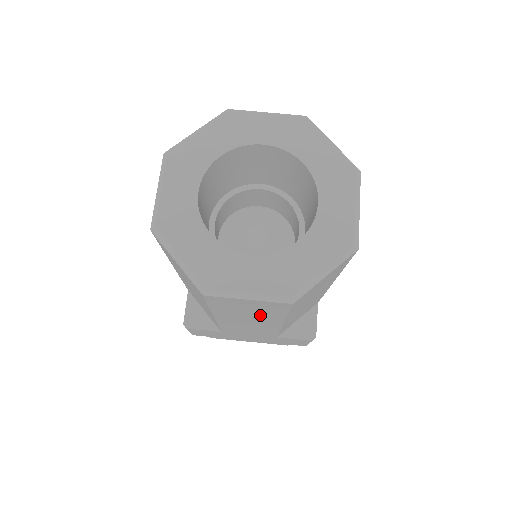
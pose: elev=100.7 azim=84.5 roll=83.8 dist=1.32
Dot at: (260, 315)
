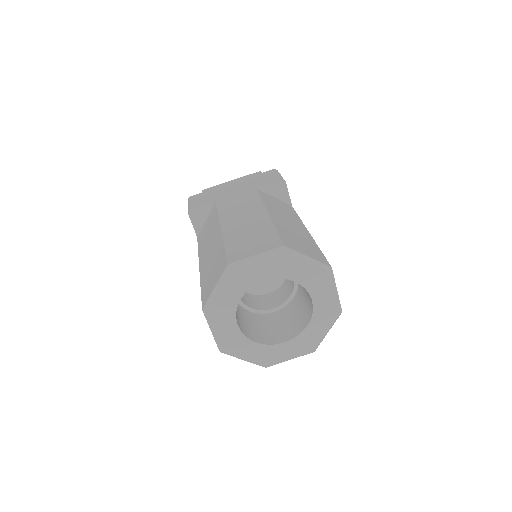
Dot at: occluded
